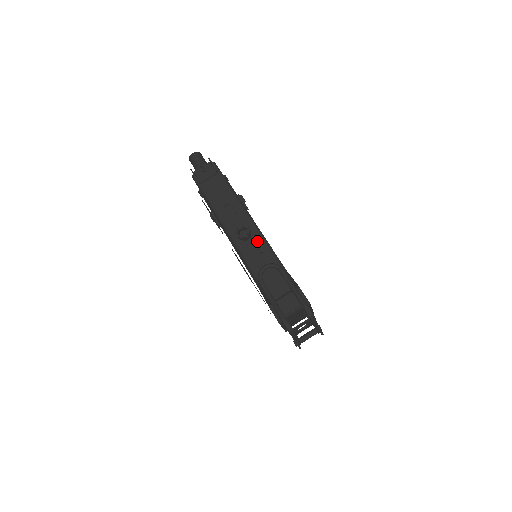
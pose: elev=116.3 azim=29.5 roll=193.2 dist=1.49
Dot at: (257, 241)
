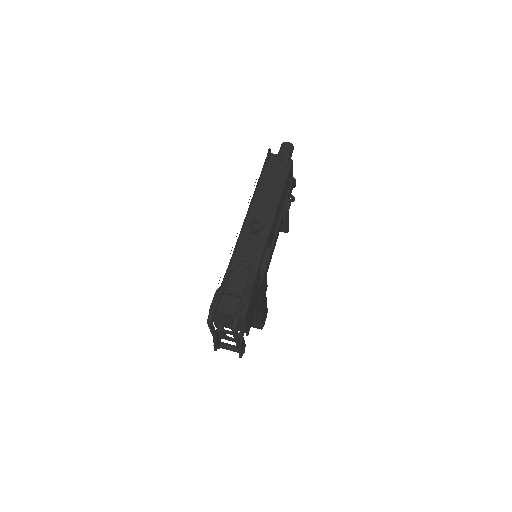
Dot at: (259, 241)
